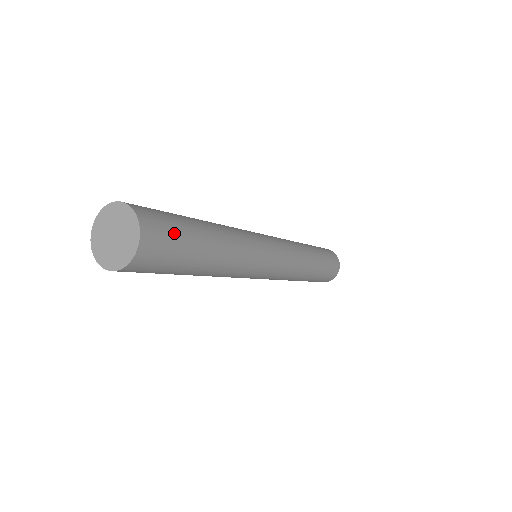
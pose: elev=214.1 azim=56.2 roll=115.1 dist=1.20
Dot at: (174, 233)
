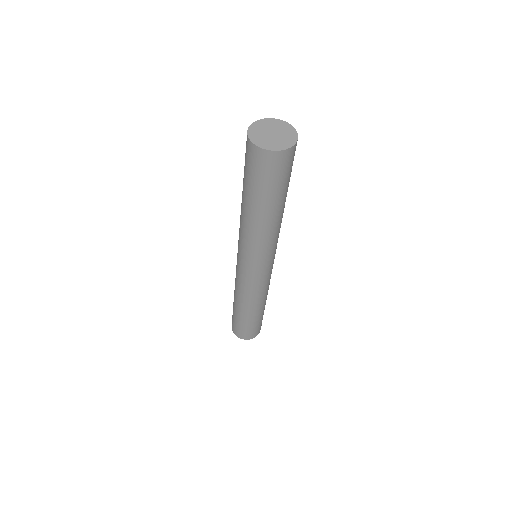
Dot at: occluded
